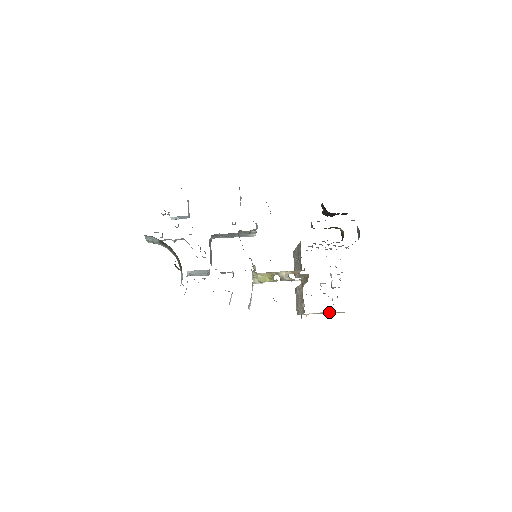
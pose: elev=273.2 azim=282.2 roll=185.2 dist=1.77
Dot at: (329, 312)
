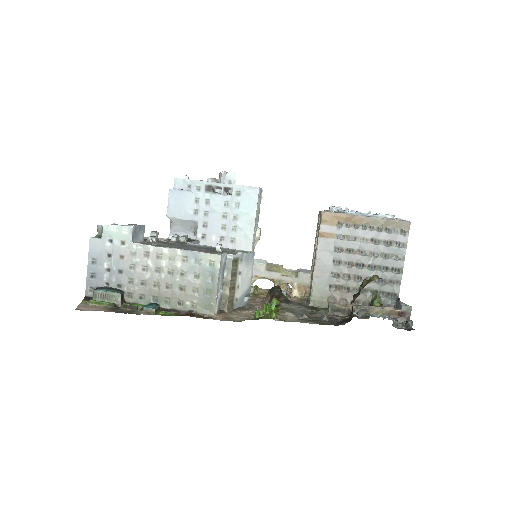
Dot at: occluded
